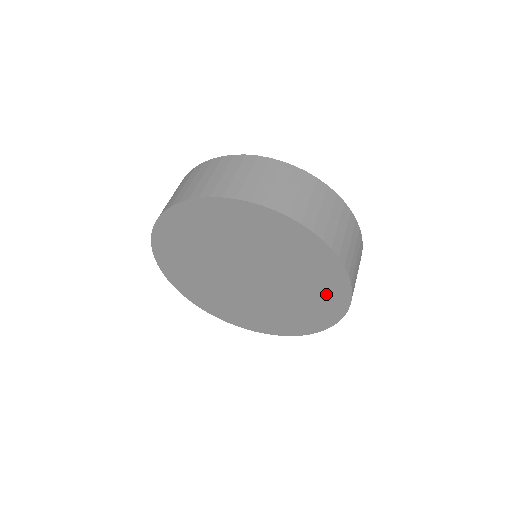
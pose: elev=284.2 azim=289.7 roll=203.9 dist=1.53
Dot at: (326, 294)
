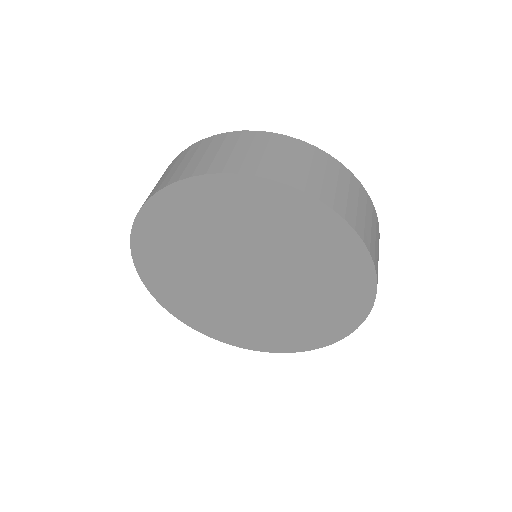
Dot at: (344, 277)
